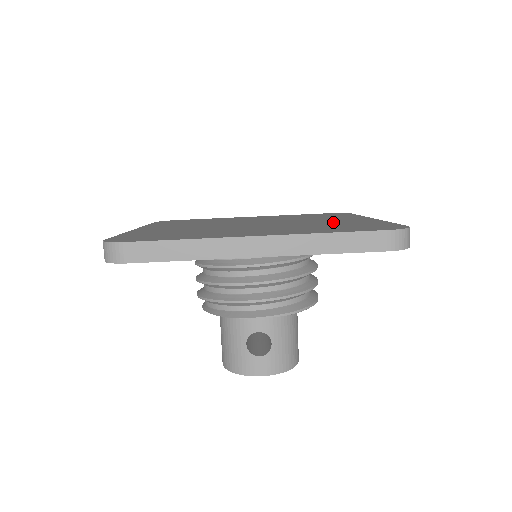
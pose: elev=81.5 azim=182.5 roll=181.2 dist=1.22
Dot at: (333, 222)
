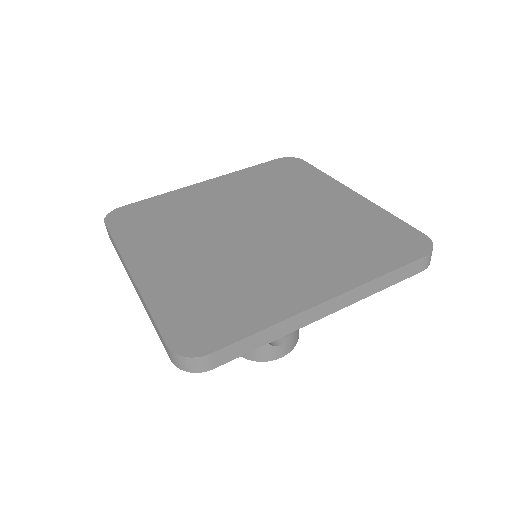
Dot at: (335, 217)
